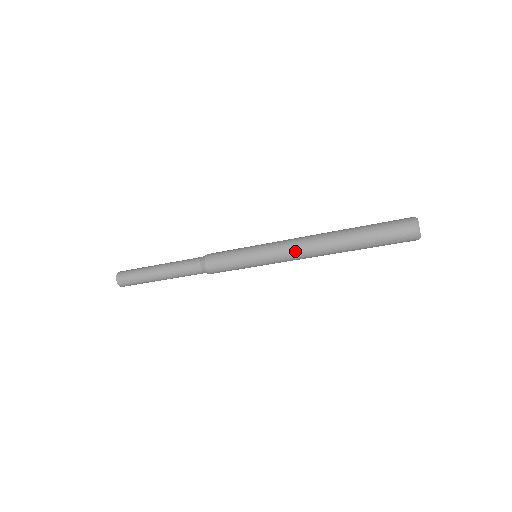
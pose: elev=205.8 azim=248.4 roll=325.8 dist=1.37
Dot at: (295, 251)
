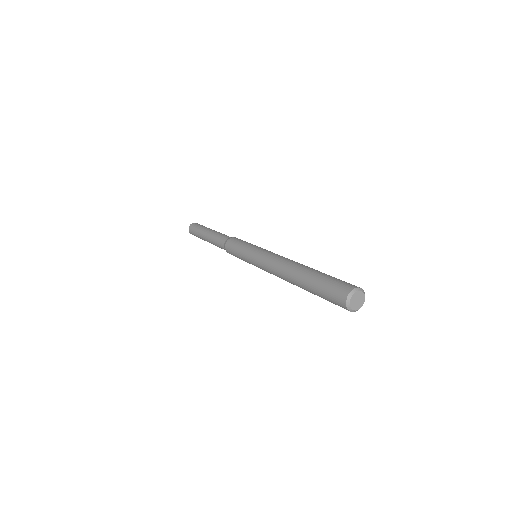
Dot at: (270, 268)
